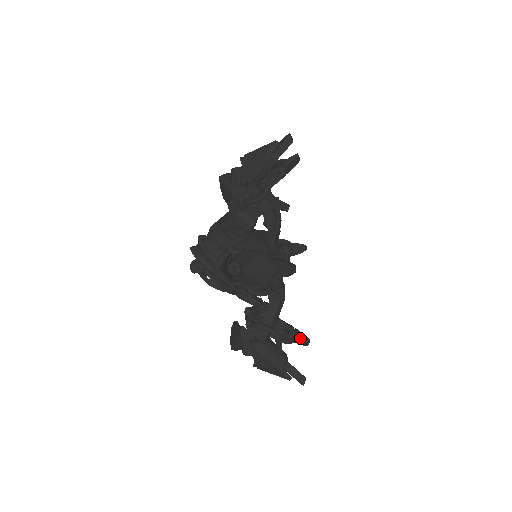
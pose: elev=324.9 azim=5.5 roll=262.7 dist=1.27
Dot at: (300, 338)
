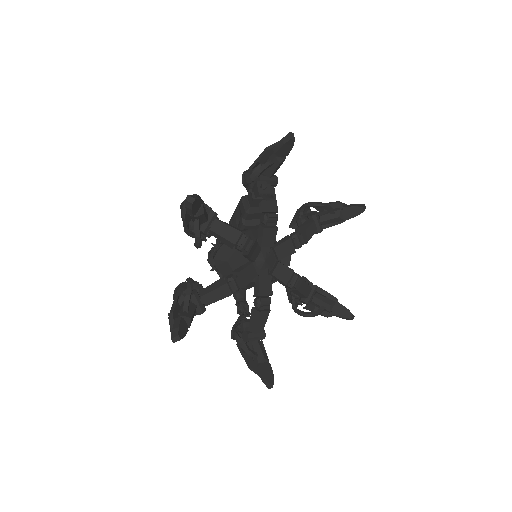
Dot at: (264, 372)
